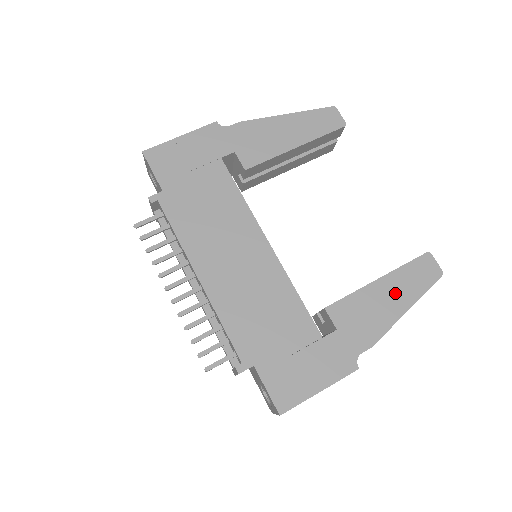
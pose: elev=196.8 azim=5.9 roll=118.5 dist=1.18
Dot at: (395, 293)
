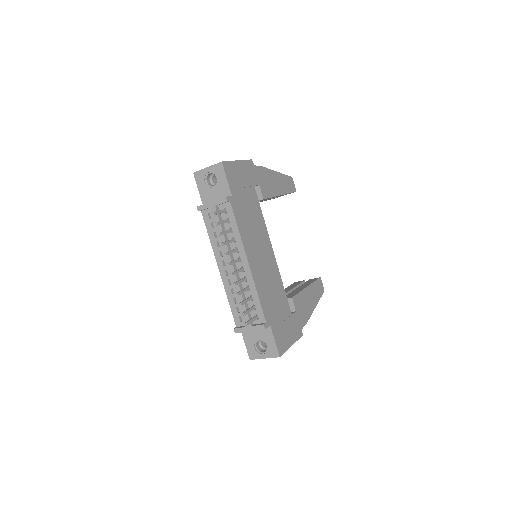
Dot at: (312, 296)
